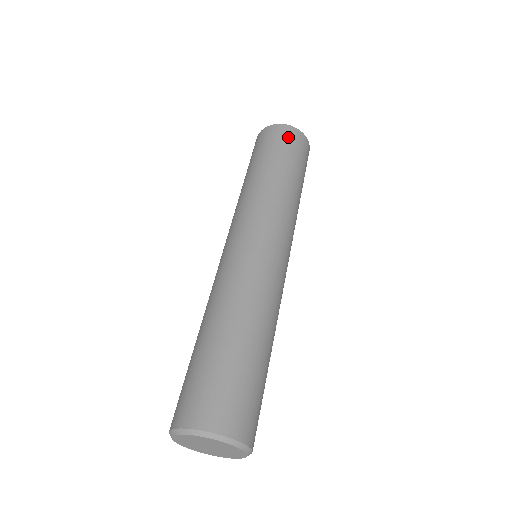
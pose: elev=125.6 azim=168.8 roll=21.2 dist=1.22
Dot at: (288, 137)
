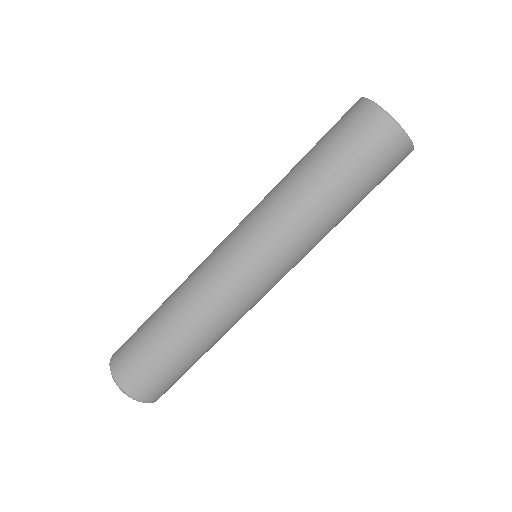
Dot at: (387, 152)
